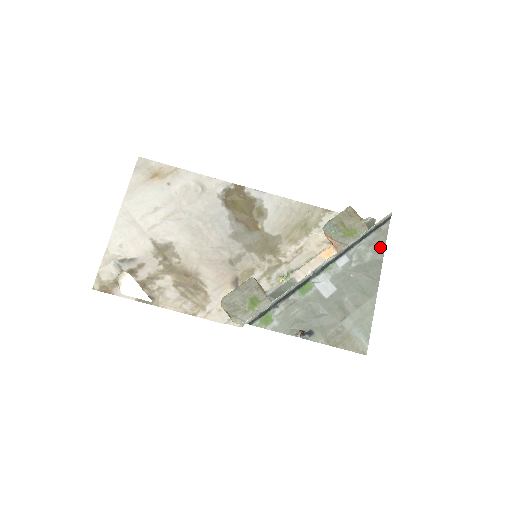
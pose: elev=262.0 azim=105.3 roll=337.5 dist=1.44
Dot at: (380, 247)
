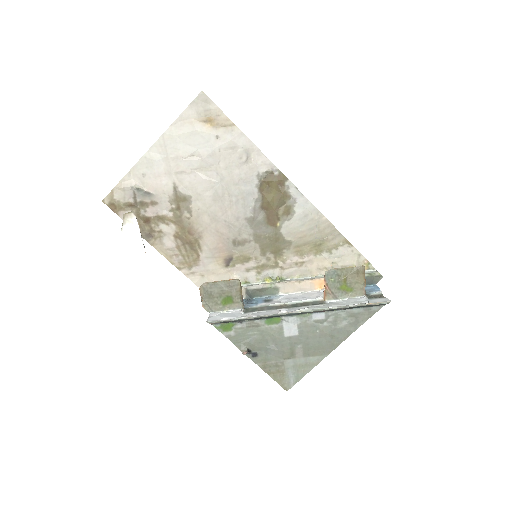
Dot at: (358, 322)
